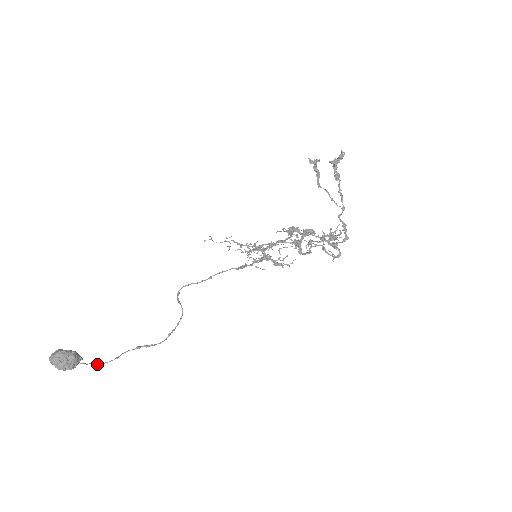
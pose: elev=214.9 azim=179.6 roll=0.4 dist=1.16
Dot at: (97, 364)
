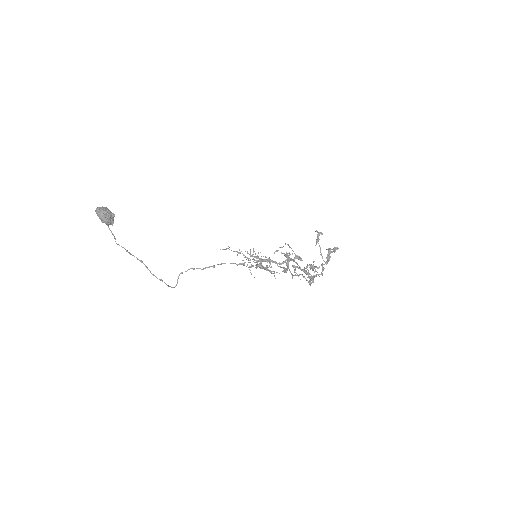
Dot at: (115, 238)
